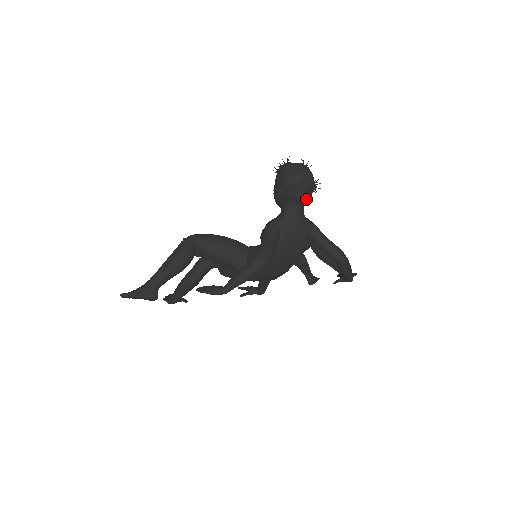
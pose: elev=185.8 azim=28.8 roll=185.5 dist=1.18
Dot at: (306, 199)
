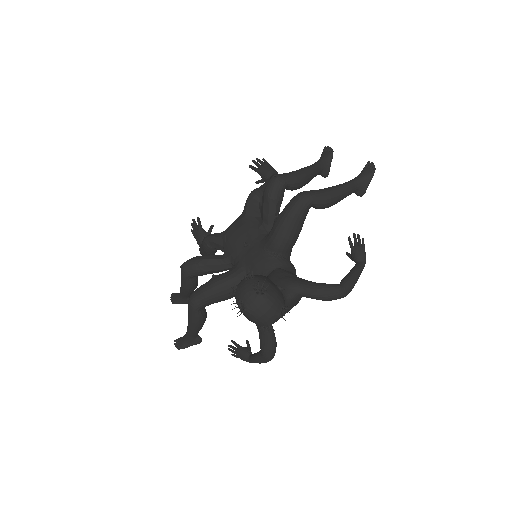
Dot at: occluded
